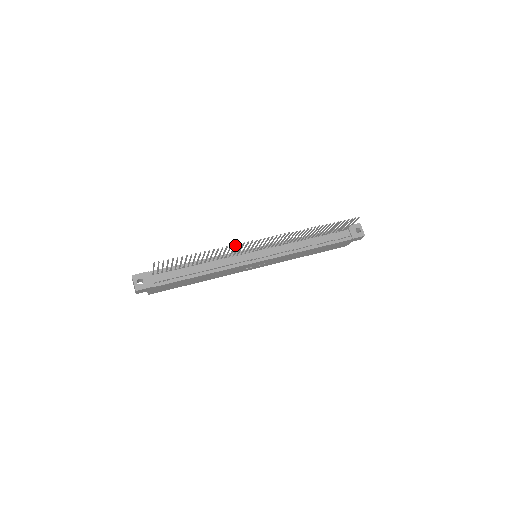
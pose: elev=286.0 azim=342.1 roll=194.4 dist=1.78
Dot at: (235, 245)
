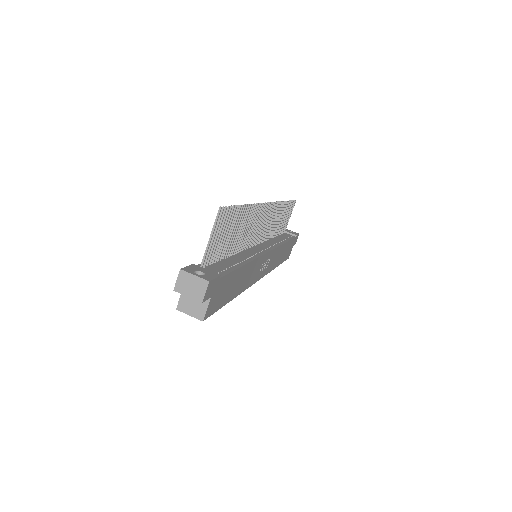
Dot at: (259, 204)
